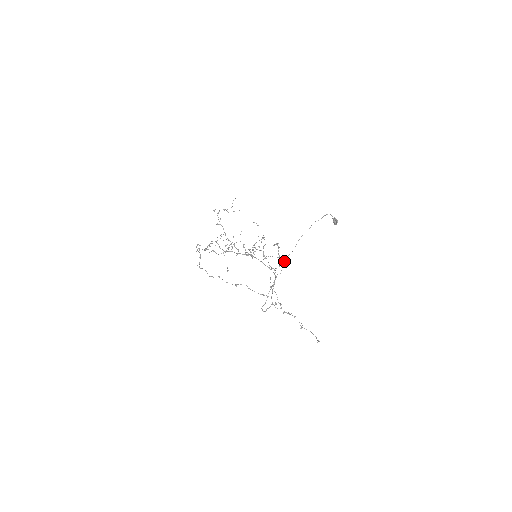
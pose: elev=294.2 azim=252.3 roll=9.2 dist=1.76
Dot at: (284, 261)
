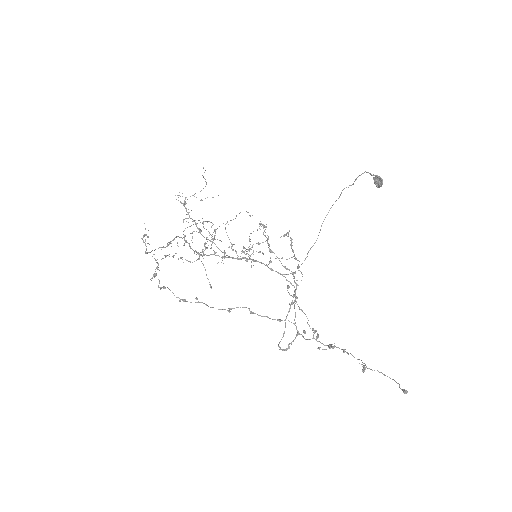
Dot at: occluded
